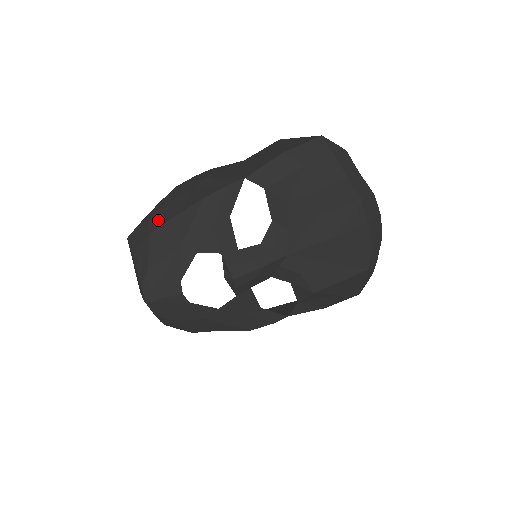
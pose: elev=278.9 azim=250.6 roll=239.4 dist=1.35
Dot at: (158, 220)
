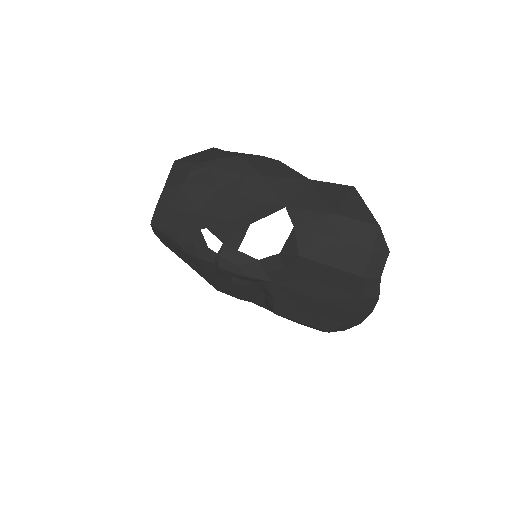
Dot at: (199, 176)
